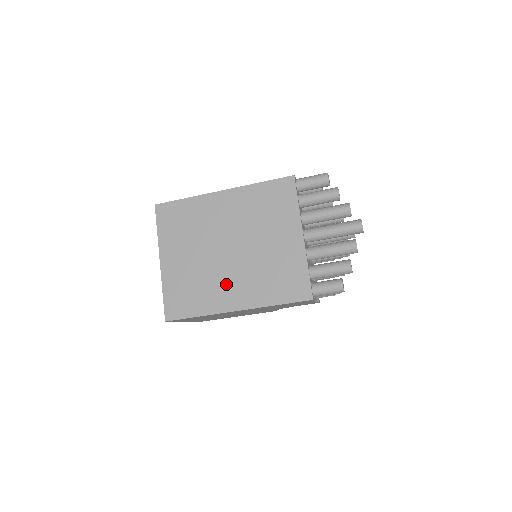
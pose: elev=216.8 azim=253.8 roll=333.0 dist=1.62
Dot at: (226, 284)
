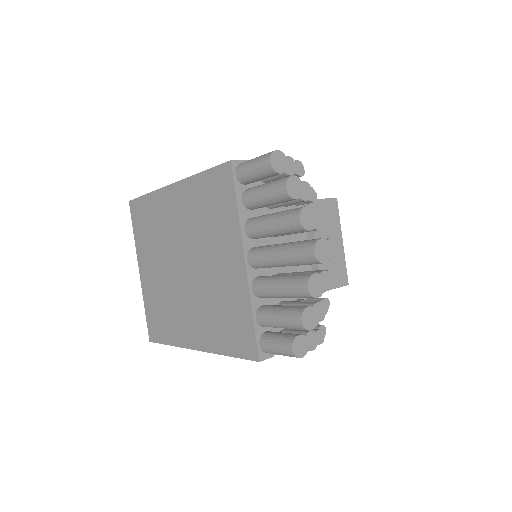
Dot at: (184, 313)
